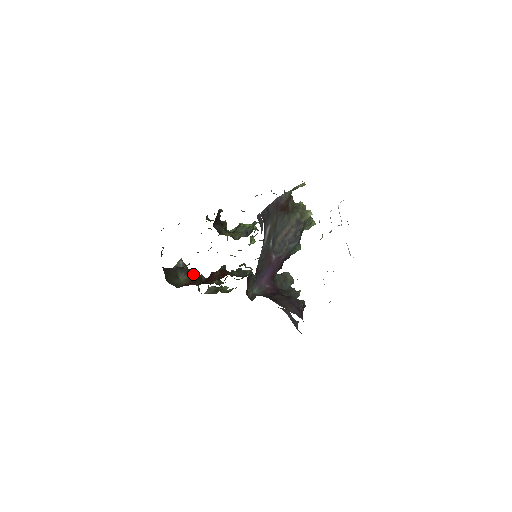
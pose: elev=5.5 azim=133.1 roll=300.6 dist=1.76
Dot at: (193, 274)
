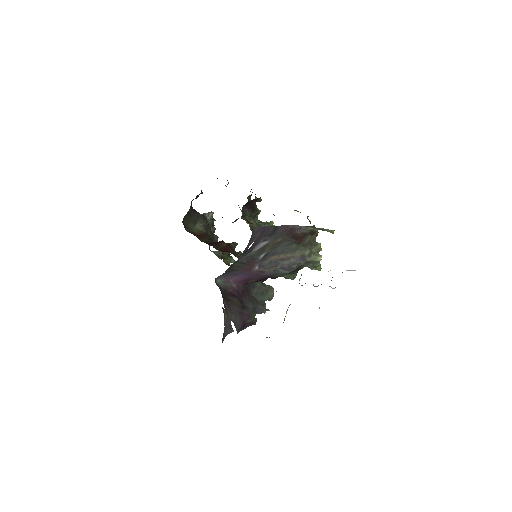
Dot at: (208, 230)
